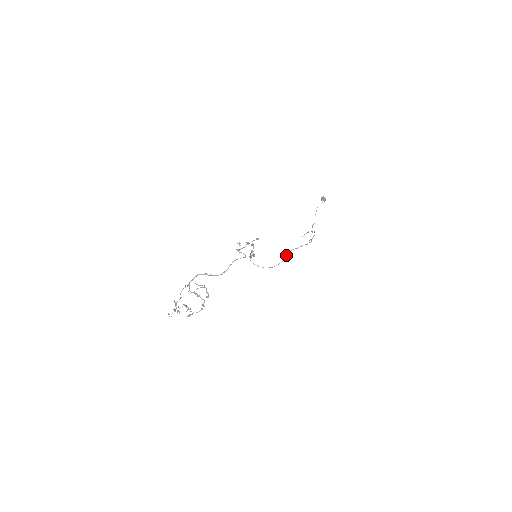
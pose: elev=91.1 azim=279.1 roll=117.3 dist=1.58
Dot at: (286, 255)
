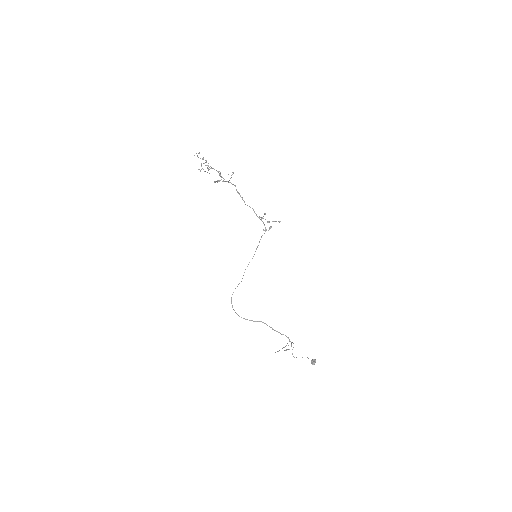
Dot at: (261, 321)
